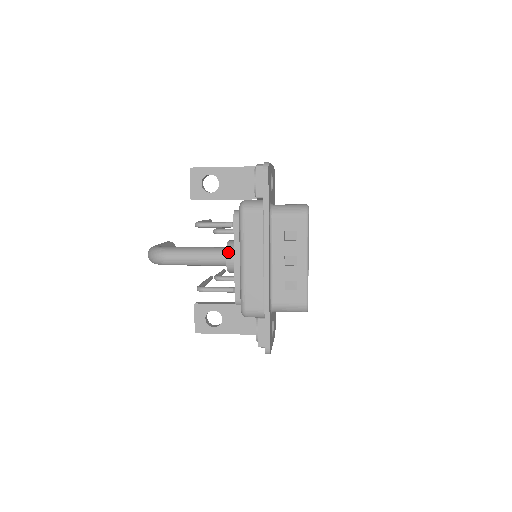
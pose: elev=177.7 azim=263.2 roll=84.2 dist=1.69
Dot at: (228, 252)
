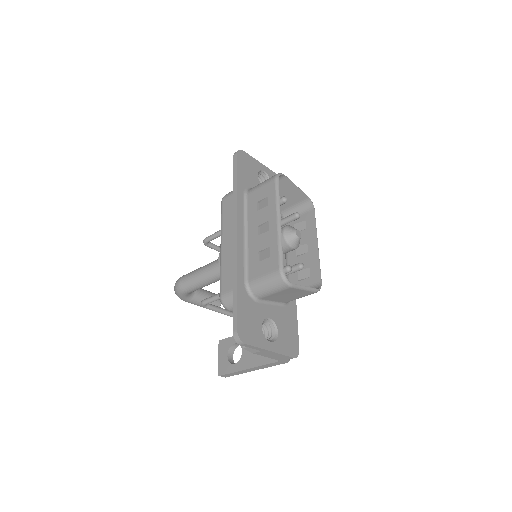
Dot at: occluded
